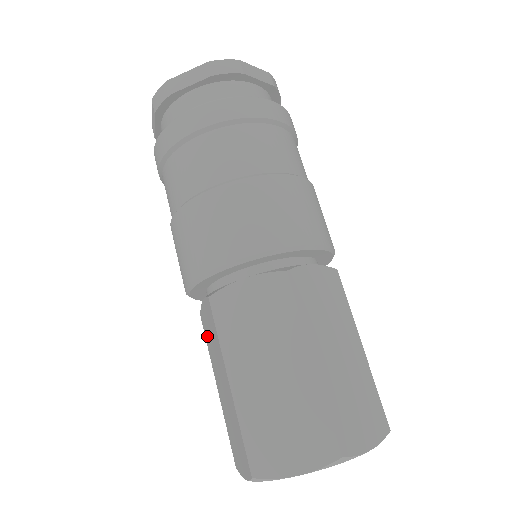
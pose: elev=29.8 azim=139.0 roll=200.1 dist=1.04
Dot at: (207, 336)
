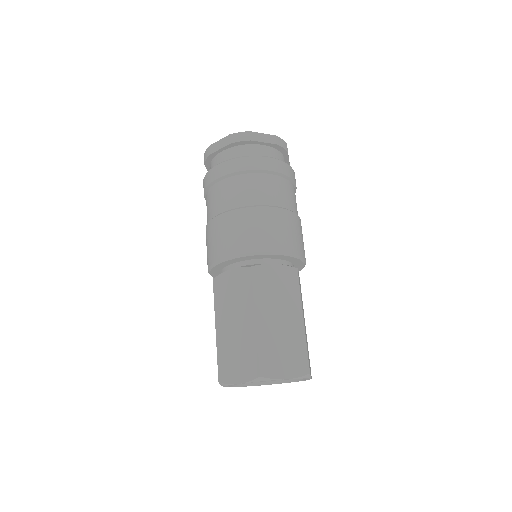
Dot at: (221, 293)
